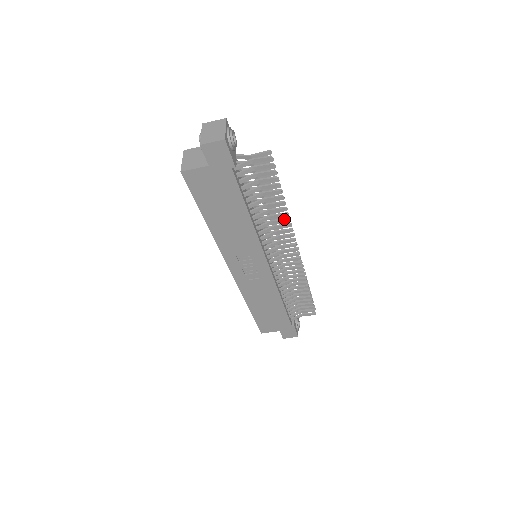
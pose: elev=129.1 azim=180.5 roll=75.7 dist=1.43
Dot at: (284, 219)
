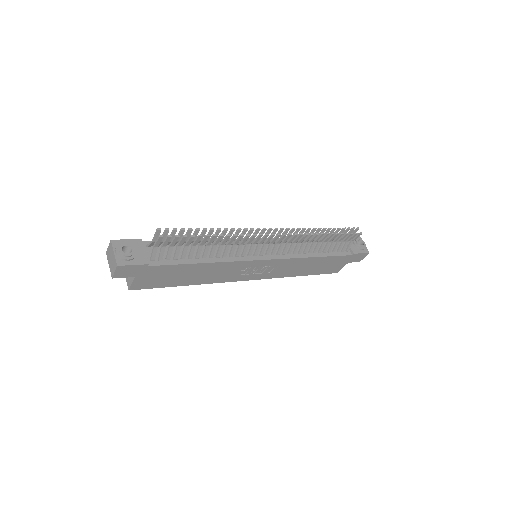
Dot at: (232, 238)
